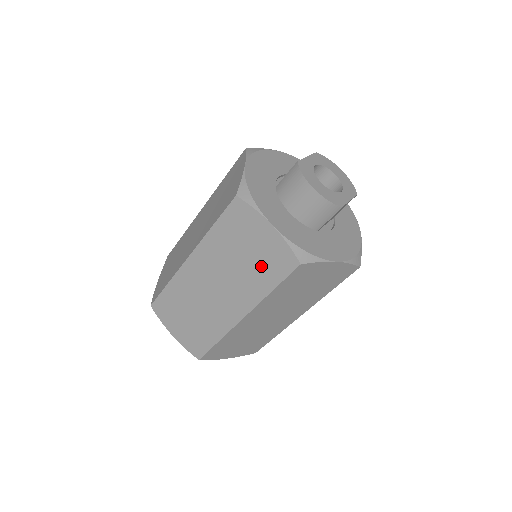
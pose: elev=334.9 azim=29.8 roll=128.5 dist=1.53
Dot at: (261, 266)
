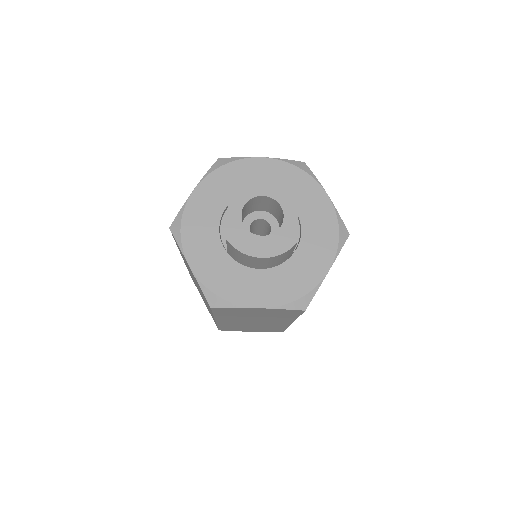
Dot at: (275, 315)
